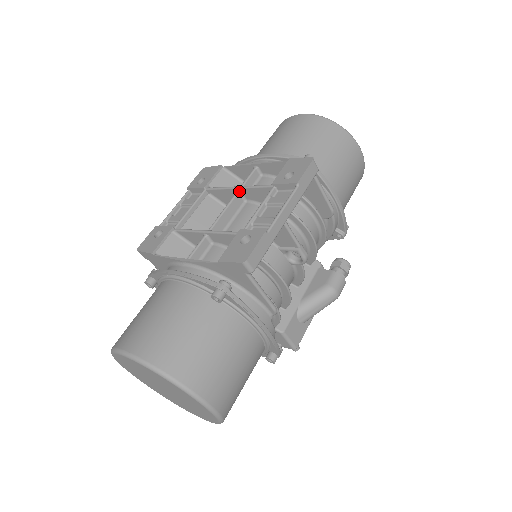
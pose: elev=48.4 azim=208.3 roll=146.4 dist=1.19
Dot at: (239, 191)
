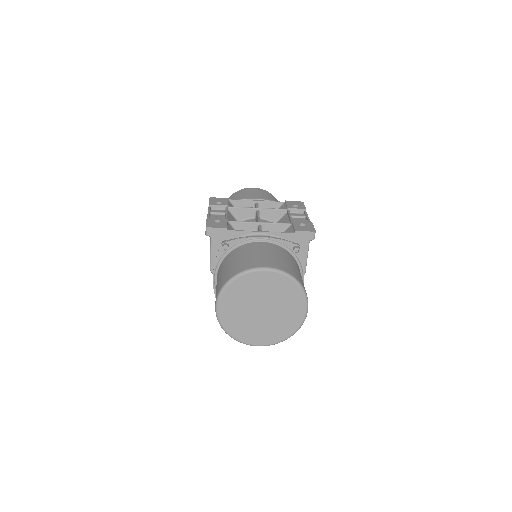
Dot at: (259, 210)
